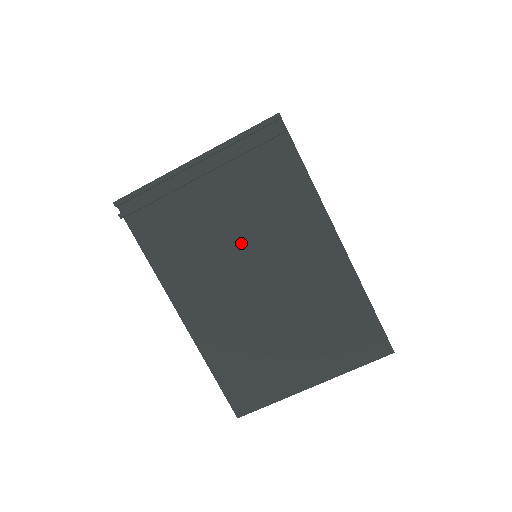
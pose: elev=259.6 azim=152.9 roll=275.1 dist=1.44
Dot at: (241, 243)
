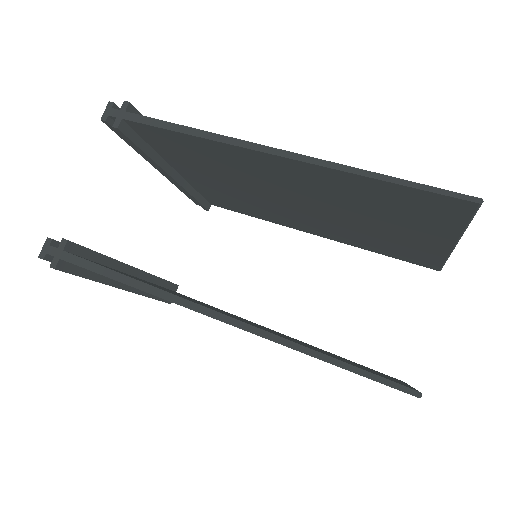
Dot at: occluded
